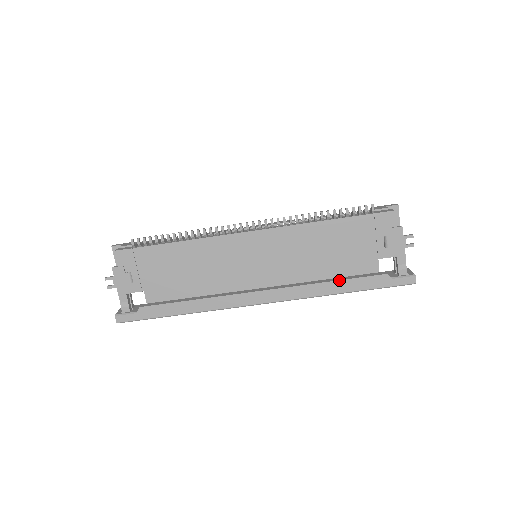
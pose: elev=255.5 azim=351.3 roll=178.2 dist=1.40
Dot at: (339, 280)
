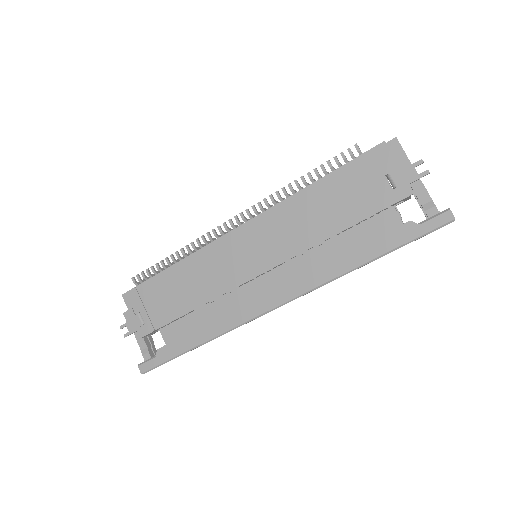
Dot at: (353, 249)
